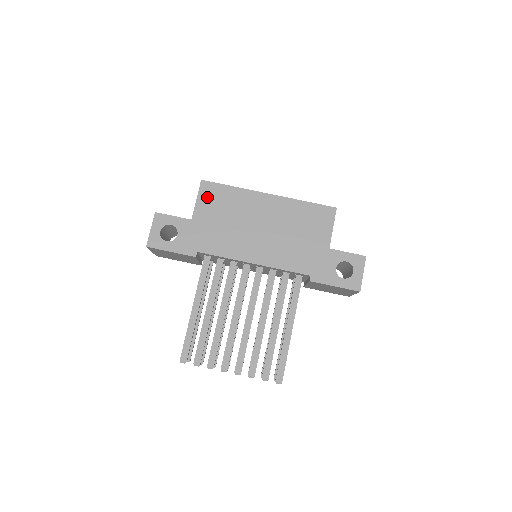
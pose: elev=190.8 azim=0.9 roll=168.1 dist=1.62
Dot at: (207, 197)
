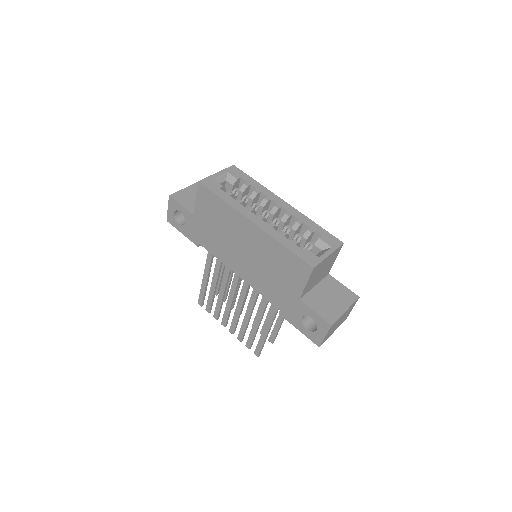
Dot at: (203, 200)
